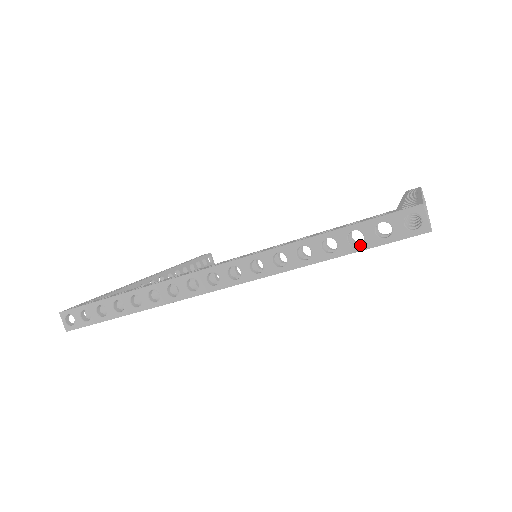
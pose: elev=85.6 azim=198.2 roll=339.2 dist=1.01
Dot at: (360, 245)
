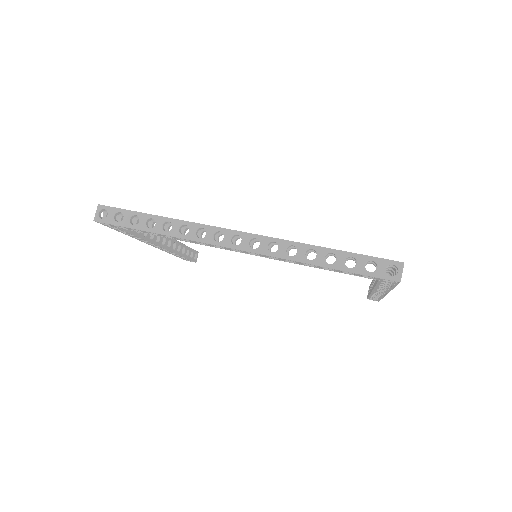
Dot at: (351, 268)
